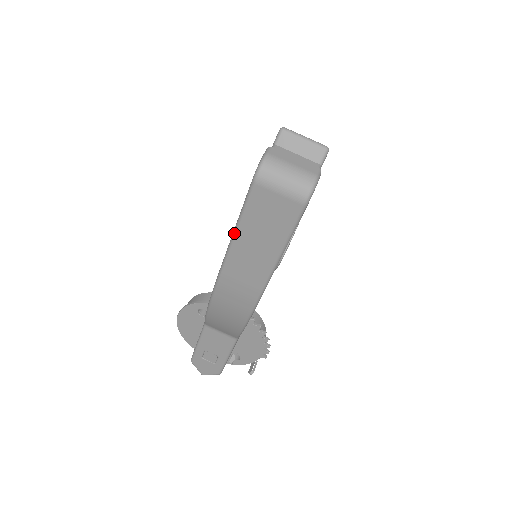
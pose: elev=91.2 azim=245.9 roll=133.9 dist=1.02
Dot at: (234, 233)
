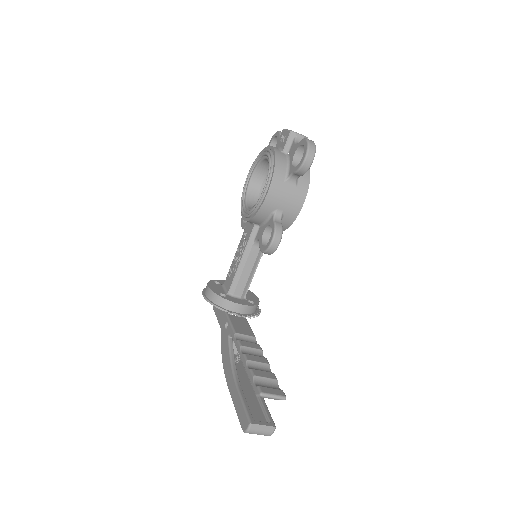
Dot at: occluded
